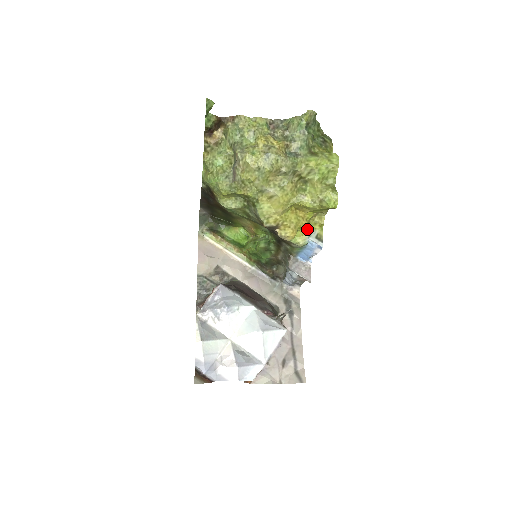
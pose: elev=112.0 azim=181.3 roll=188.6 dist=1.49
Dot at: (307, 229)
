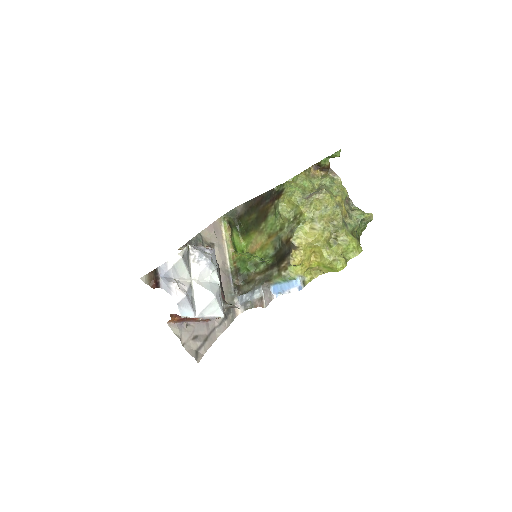
Dot at: (304, 271)
